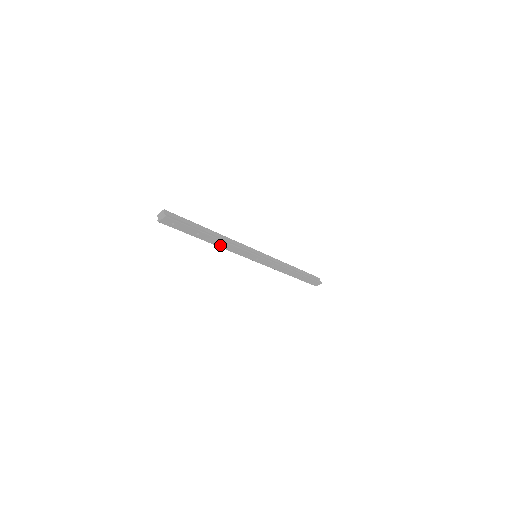
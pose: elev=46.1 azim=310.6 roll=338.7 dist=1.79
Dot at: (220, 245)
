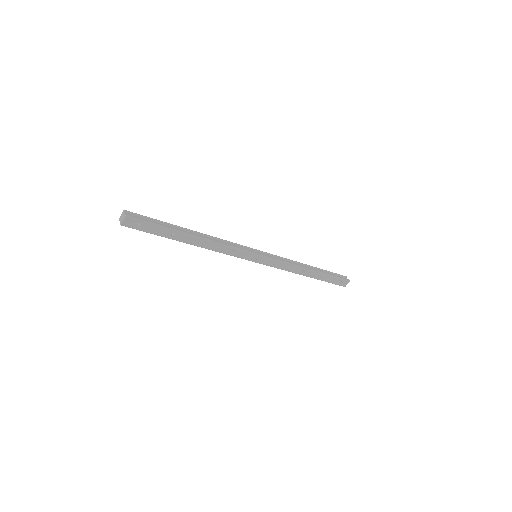
Dot at: (206, 246)
